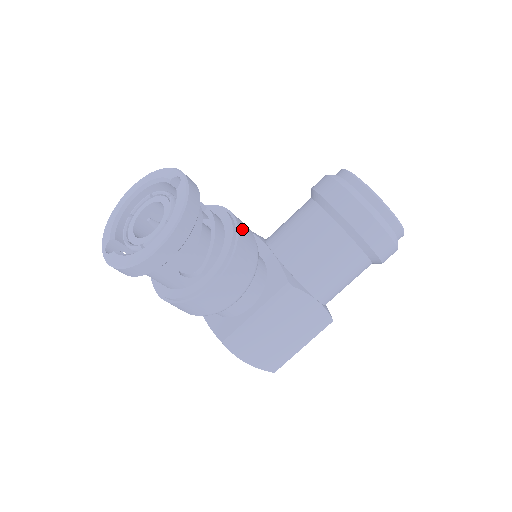
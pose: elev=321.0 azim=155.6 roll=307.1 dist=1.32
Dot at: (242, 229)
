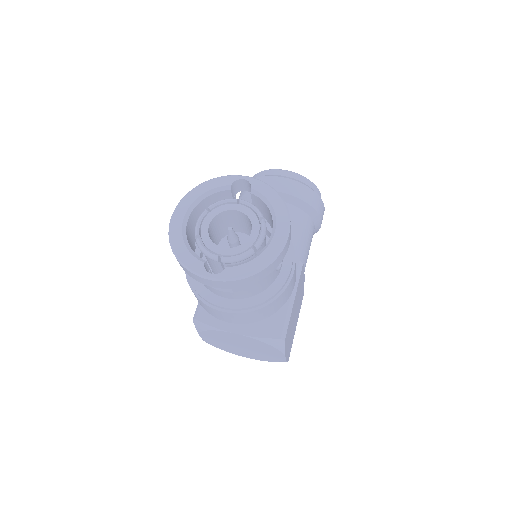
Dot at: occluded
